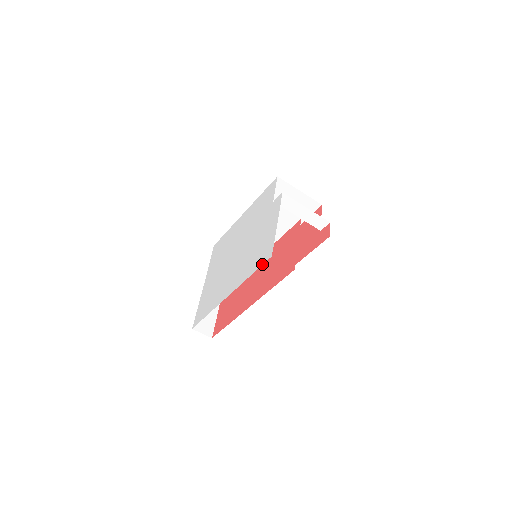
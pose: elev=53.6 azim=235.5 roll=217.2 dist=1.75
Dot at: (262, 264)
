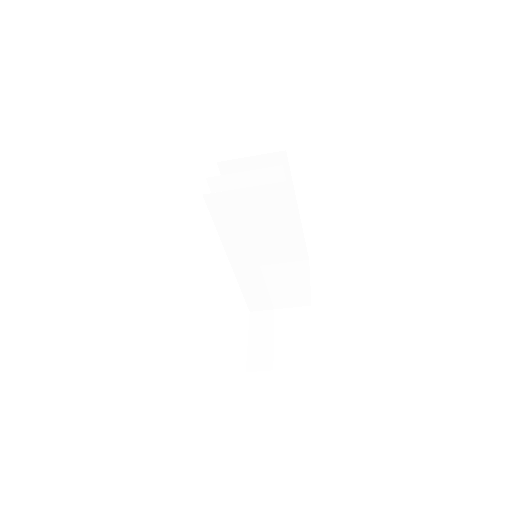
Dot at: occluded
